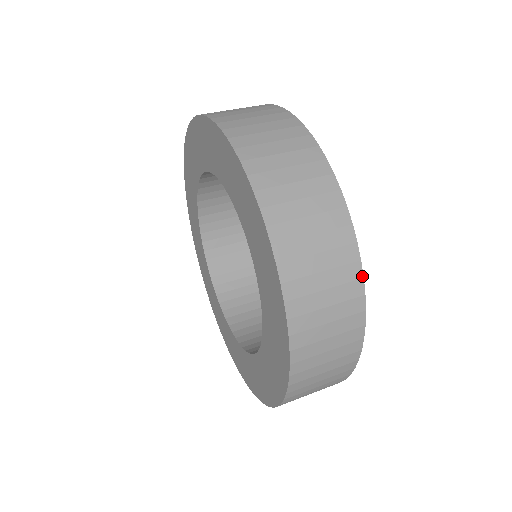
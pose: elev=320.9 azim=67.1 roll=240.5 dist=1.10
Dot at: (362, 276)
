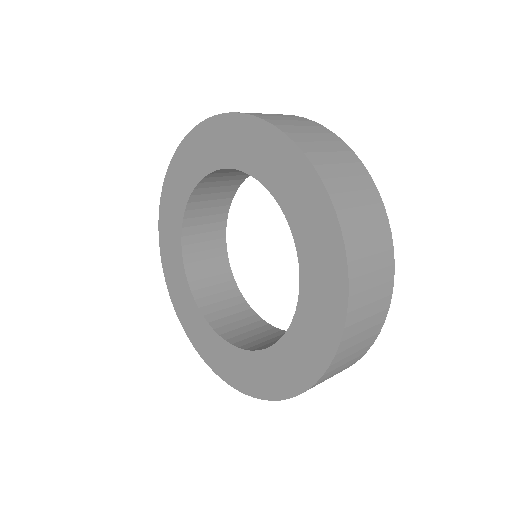
Dot at: (380, 331)
